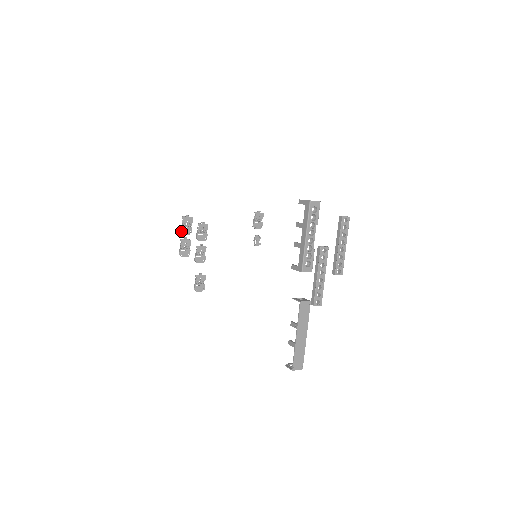
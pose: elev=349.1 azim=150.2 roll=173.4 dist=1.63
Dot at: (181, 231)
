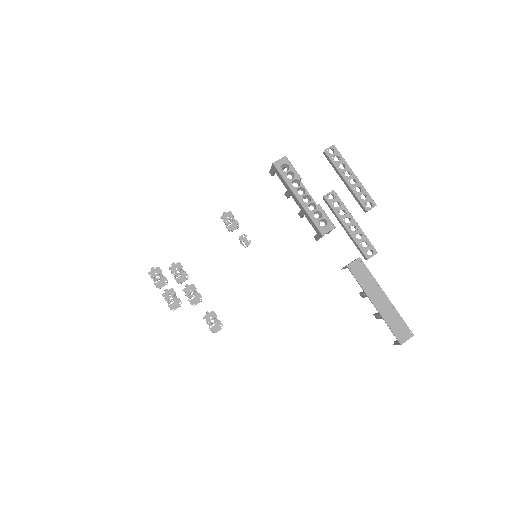
Dot at: (156, 287)
